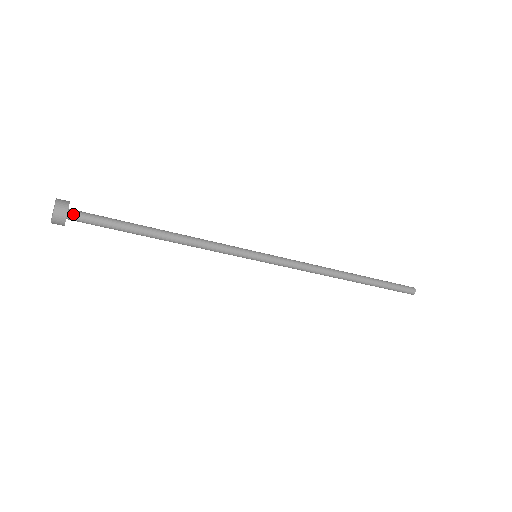
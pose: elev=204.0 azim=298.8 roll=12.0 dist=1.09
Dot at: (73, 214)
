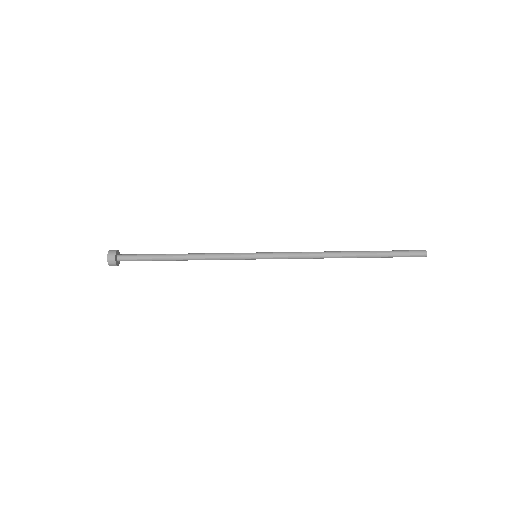
Dot at: (120, 257)
